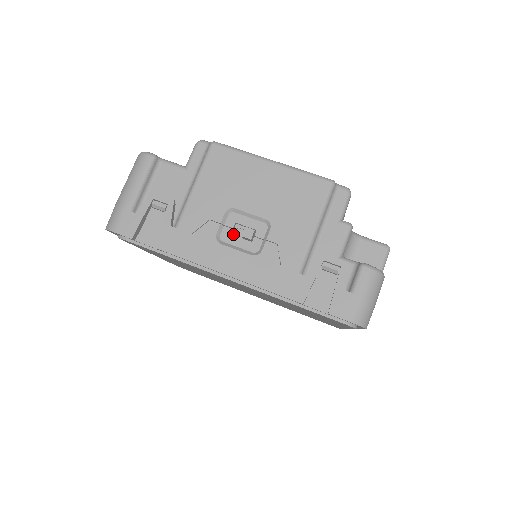
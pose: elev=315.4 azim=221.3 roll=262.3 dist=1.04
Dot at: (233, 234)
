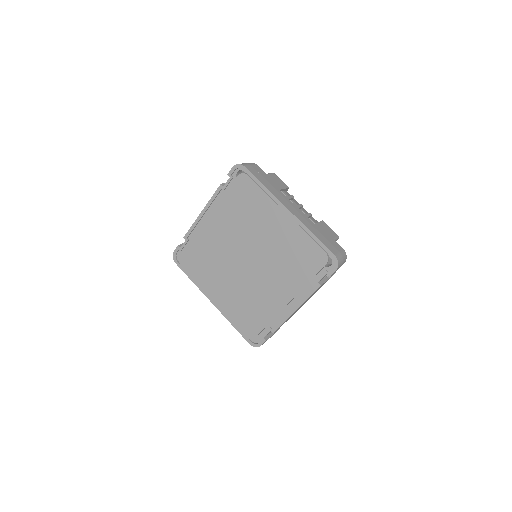
Dot at: occluded
